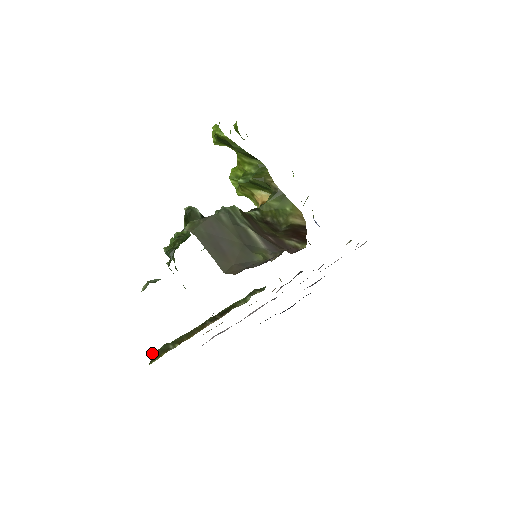
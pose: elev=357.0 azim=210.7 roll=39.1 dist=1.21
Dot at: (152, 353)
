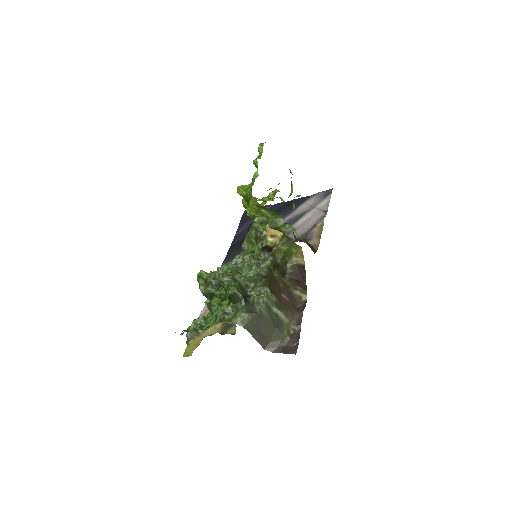
Dot at: (186, 334)
